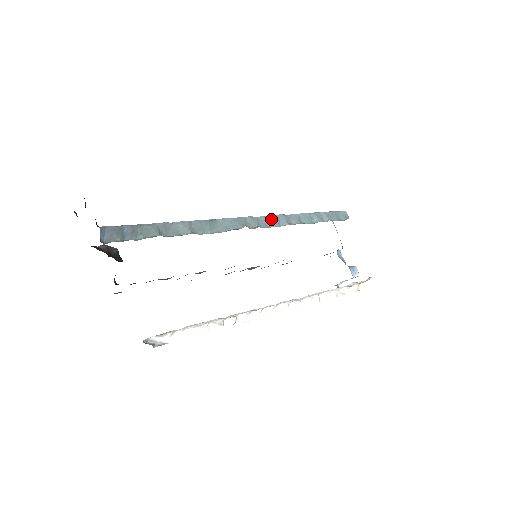
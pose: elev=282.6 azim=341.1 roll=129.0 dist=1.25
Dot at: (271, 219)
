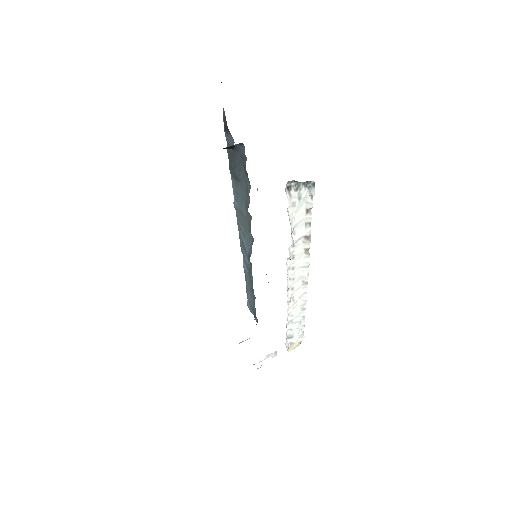
Dot at: occluded
